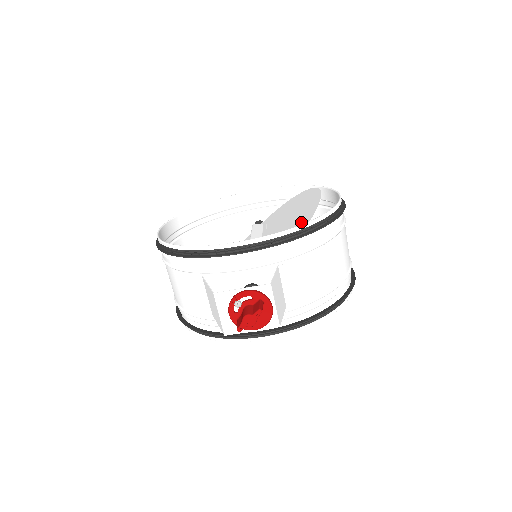
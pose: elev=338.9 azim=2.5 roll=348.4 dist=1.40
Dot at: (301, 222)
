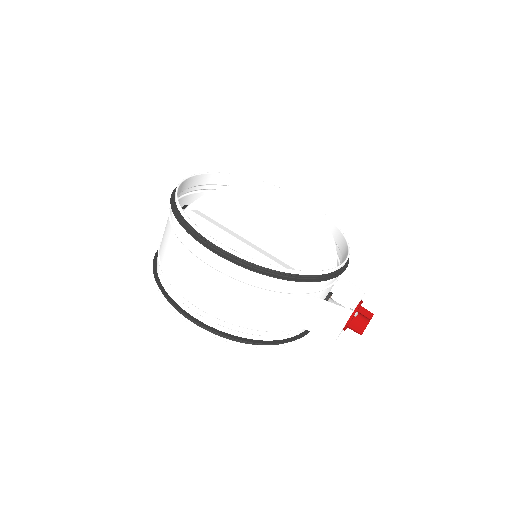
Dot at: (314, 229)
